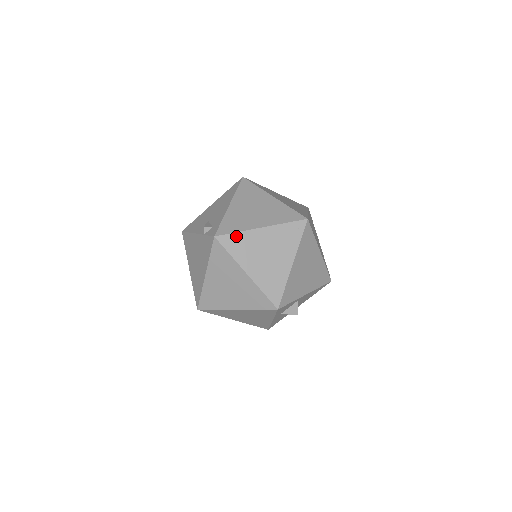
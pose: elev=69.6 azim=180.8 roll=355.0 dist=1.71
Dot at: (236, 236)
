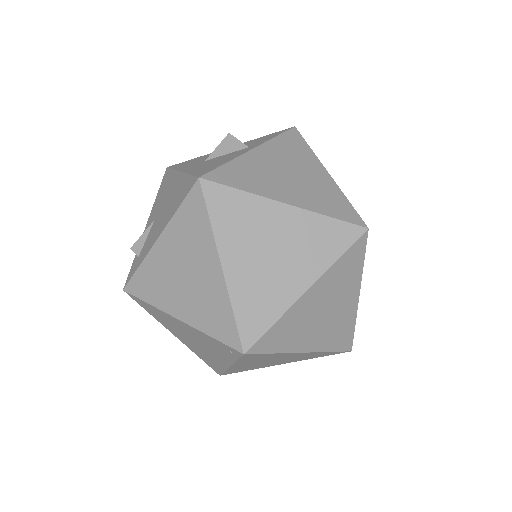
Dot at: (148, 305)
